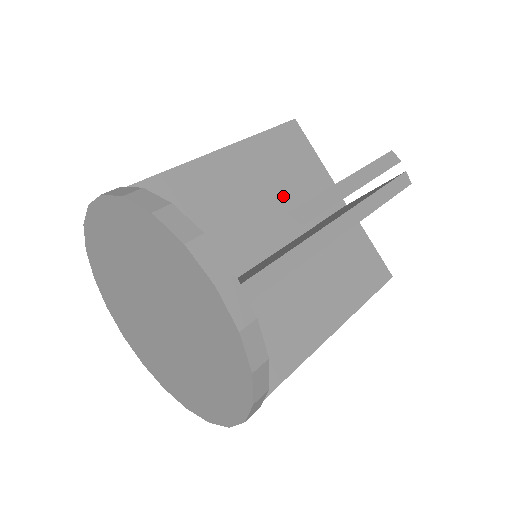
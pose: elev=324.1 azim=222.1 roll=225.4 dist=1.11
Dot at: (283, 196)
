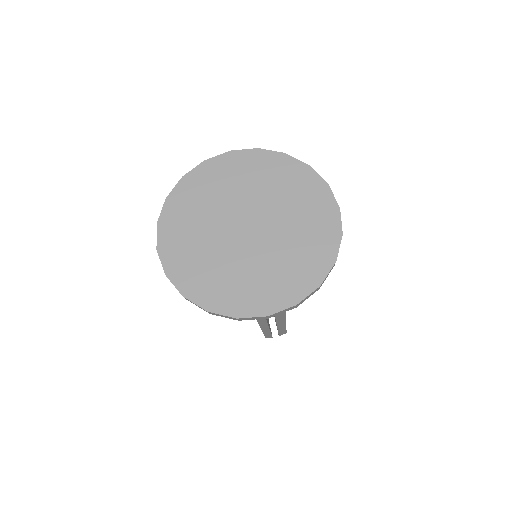
Dot at: occluded
